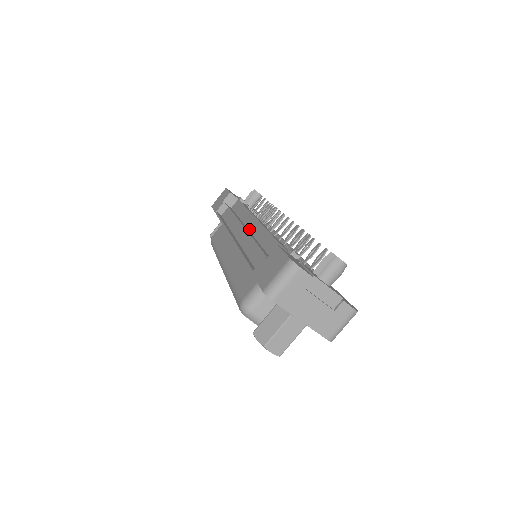
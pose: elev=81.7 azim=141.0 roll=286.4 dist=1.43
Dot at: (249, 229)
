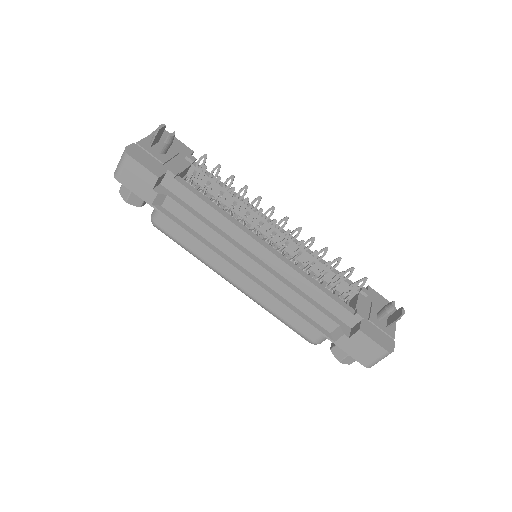
Dot at: (254, 254)
